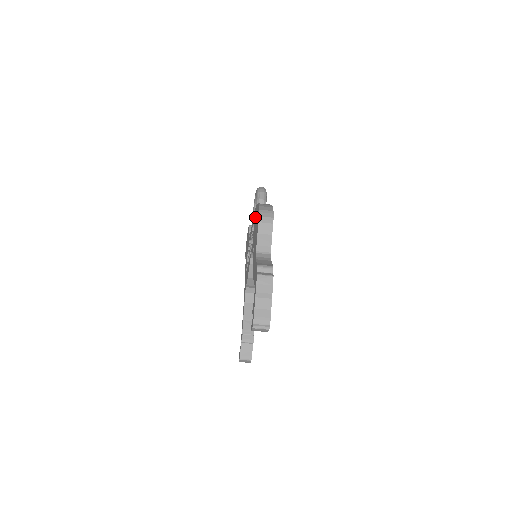
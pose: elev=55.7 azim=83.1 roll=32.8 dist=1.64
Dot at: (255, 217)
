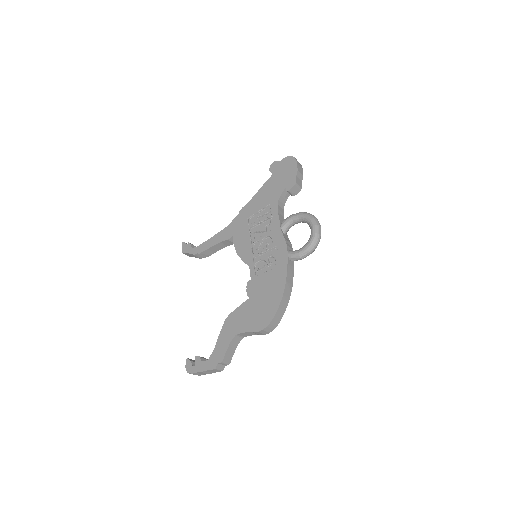
Dot at: (275, 282)
